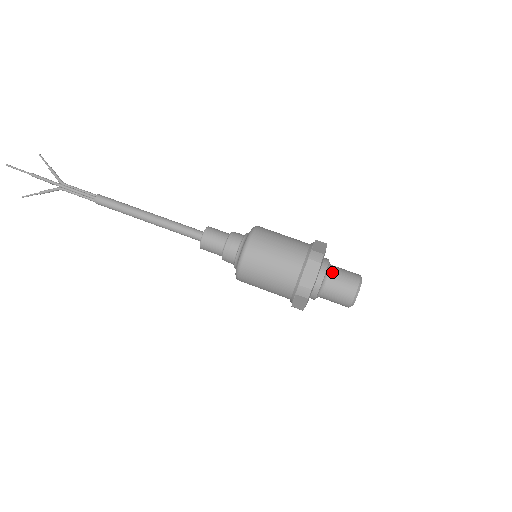
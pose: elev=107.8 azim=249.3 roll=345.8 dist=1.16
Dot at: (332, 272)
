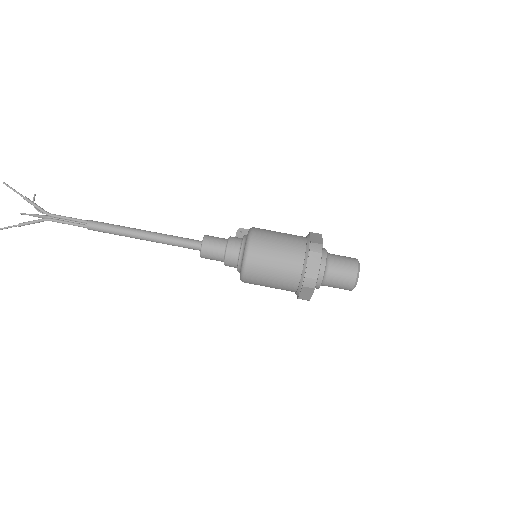
Dot at: (329, 277)
